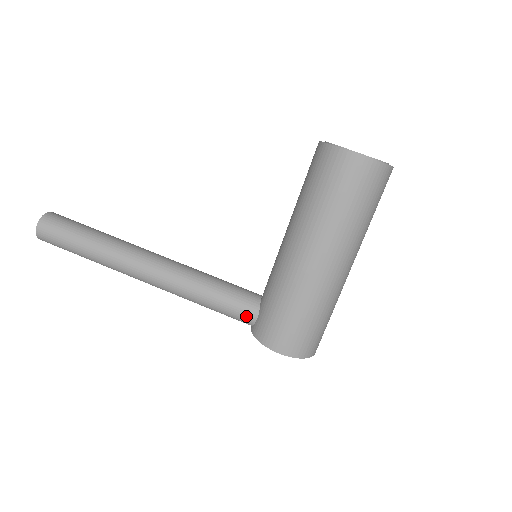
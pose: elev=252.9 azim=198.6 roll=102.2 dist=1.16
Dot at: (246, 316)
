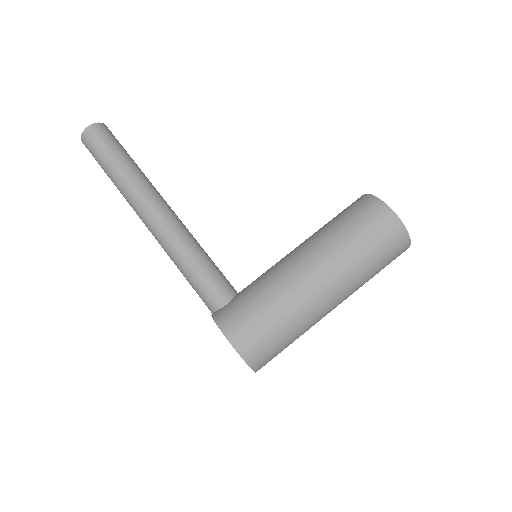
Dot at: (216, 298)
